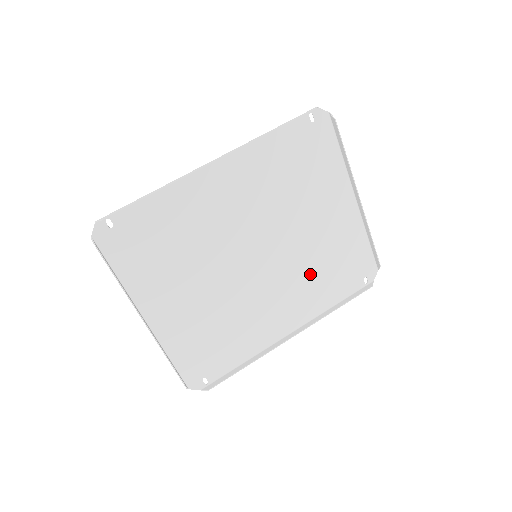
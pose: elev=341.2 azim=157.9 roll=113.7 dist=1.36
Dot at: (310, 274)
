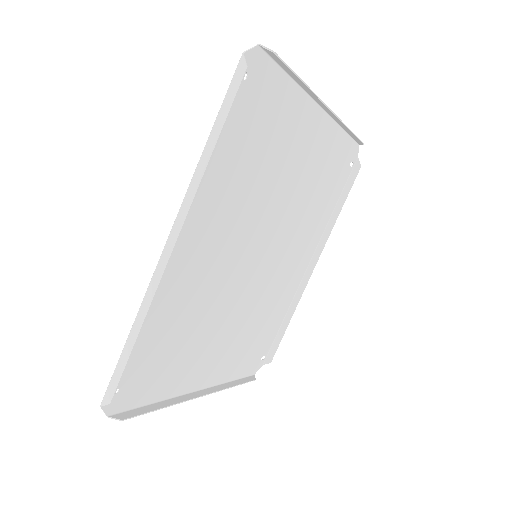
Dot at: (306, 214)
